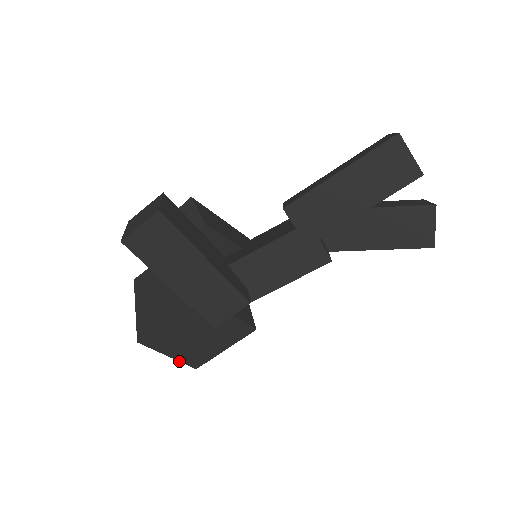
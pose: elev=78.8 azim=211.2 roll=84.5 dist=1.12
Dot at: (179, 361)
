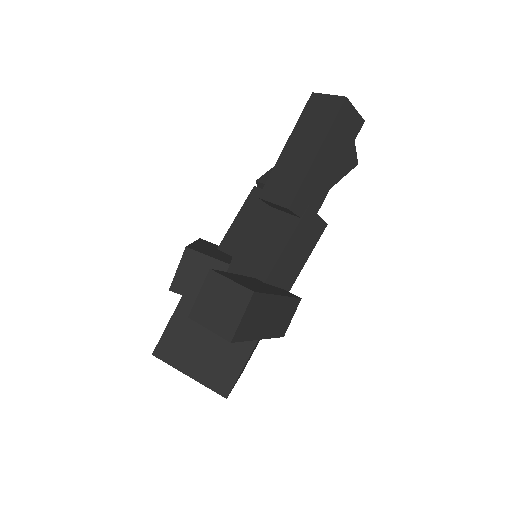
Dot at: occluded
